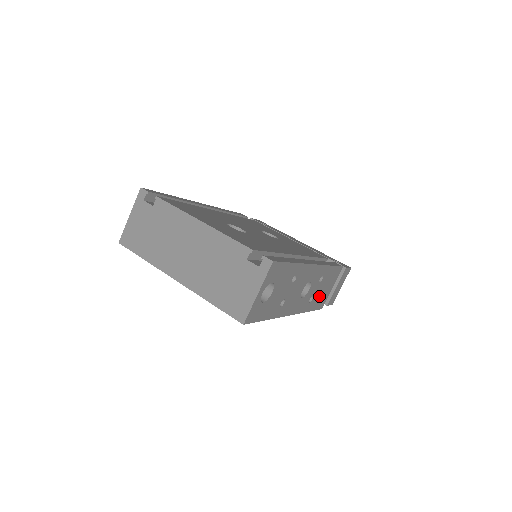
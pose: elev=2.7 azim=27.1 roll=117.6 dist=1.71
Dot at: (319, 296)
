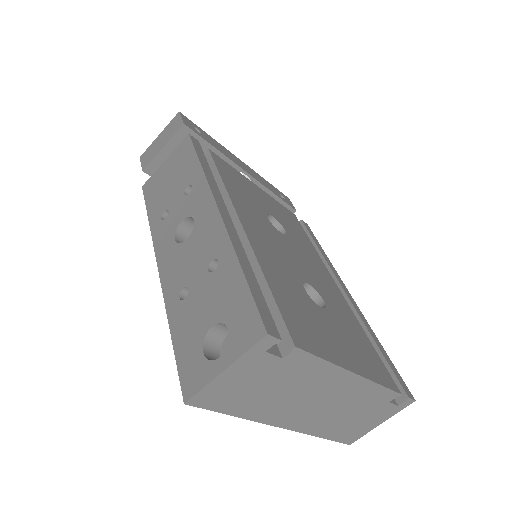
Dot at: occluded
